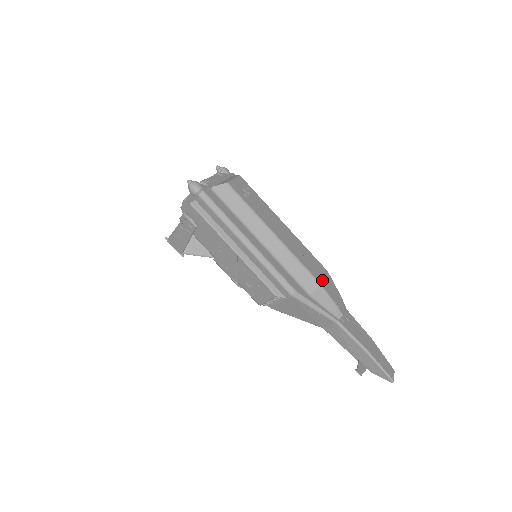
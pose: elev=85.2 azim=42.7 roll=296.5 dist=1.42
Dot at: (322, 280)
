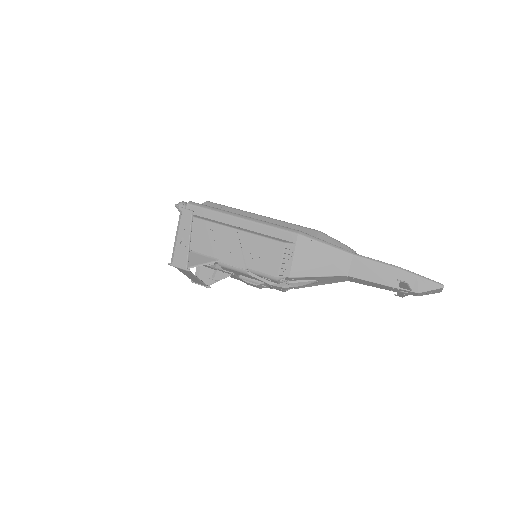
Dot at: occluded
